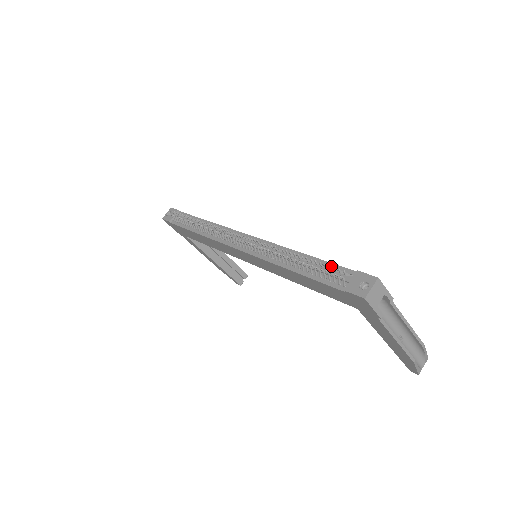
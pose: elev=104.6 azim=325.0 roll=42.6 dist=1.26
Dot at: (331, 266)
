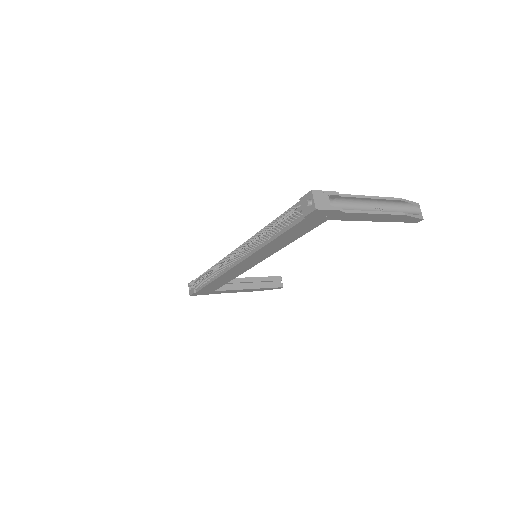
Dot at: occluded
